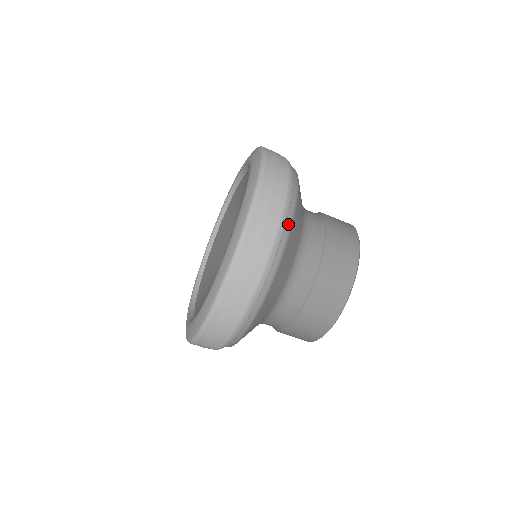
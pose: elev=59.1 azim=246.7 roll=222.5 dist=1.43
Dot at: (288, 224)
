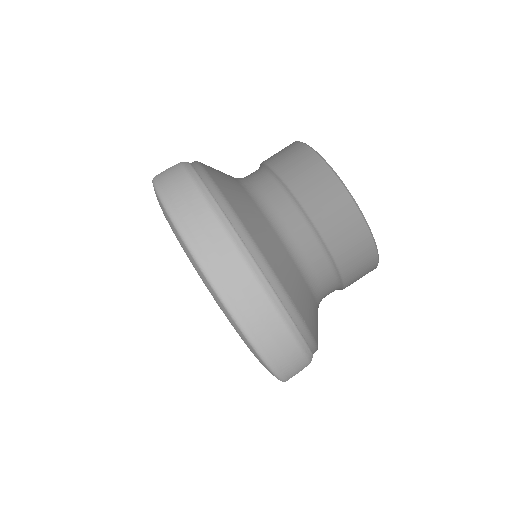
Dot at: (220, 201)
